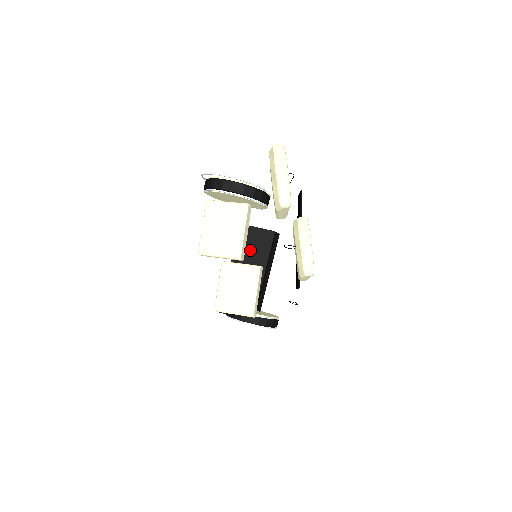
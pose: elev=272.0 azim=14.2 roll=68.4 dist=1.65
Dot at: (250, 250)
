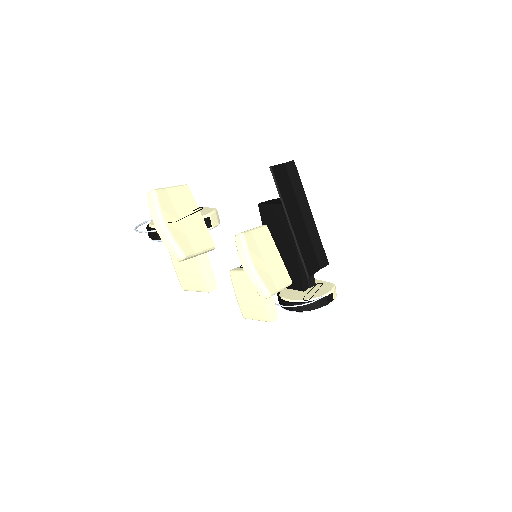
Dot at: (275, 230)
